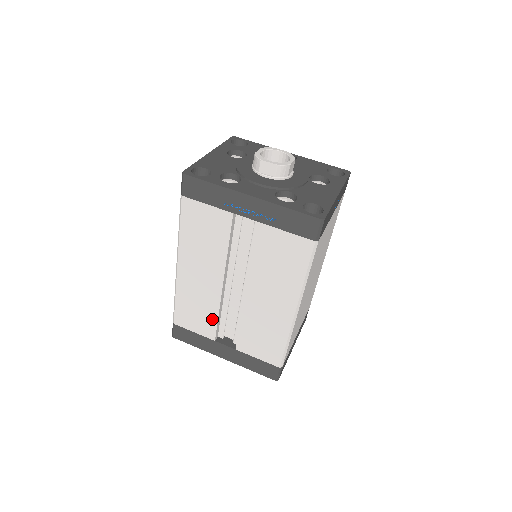
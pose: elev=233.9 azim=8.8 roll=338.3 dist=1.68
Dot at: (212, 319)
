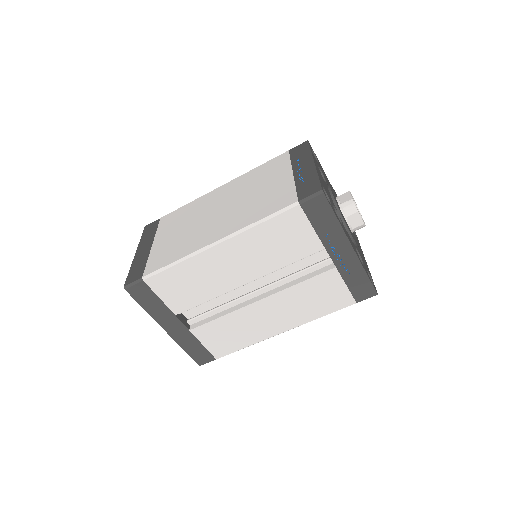
Dot at: (197, 299)
